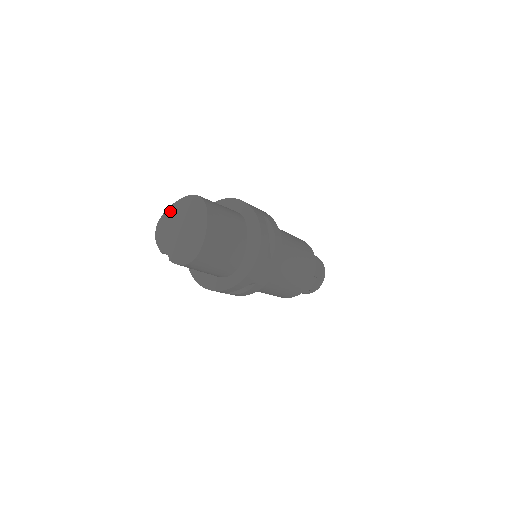
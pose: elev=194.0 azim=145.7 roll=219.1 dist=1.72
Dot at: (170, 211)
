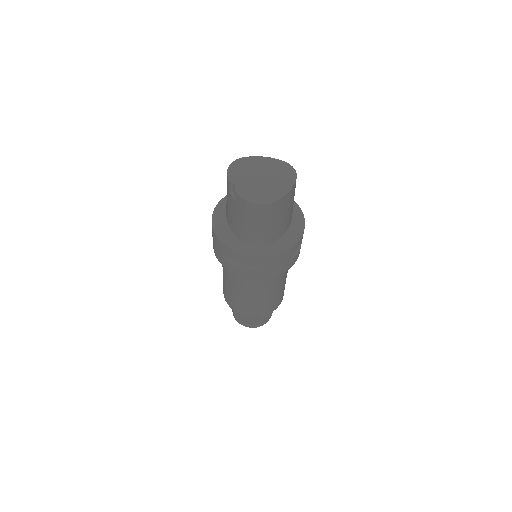
Dot at: (256, 159)
